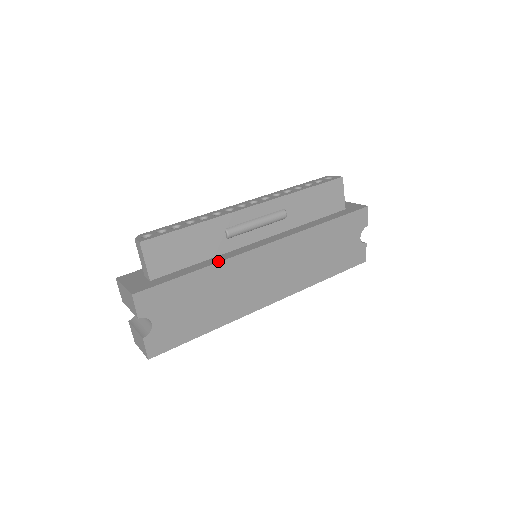
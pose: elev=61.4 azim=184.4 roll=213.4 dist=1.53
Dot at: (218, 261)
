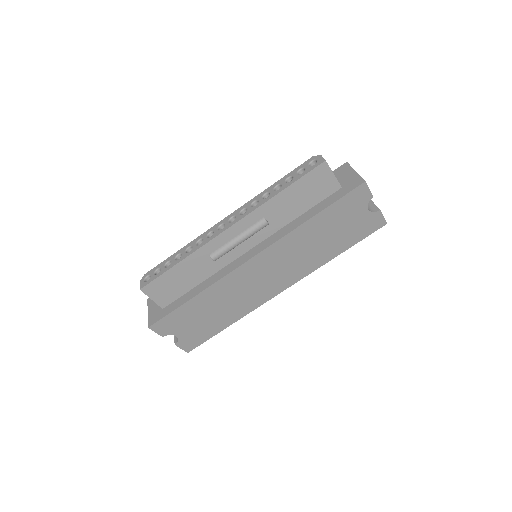
Dot at: (209, 285)
